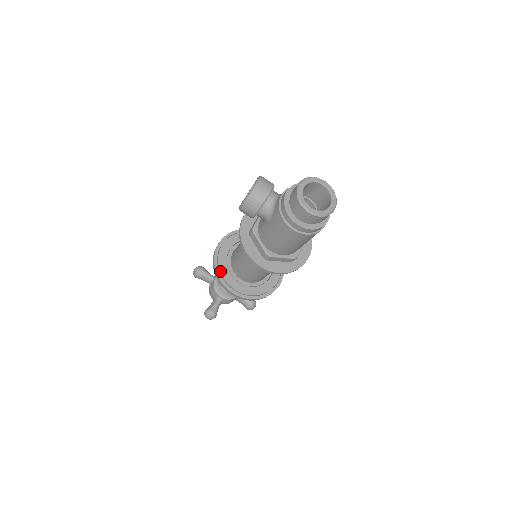
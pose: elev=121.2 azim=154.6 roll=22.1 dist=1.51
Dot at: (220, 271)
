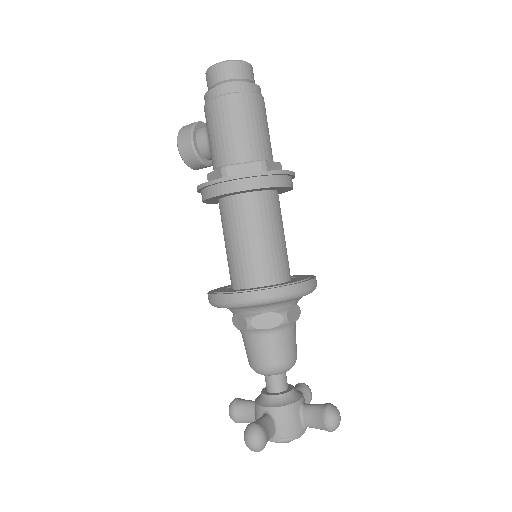
Dot at: (214, 292)
